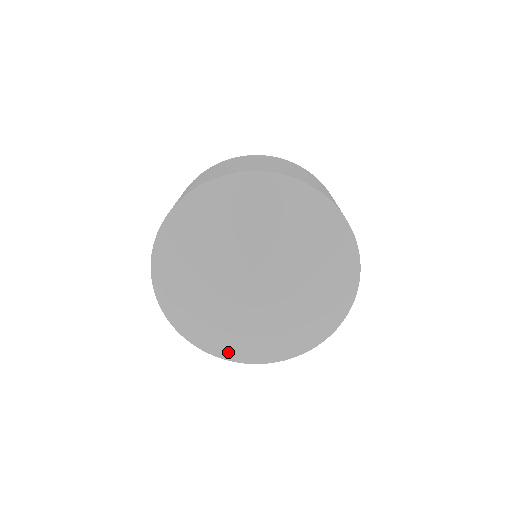
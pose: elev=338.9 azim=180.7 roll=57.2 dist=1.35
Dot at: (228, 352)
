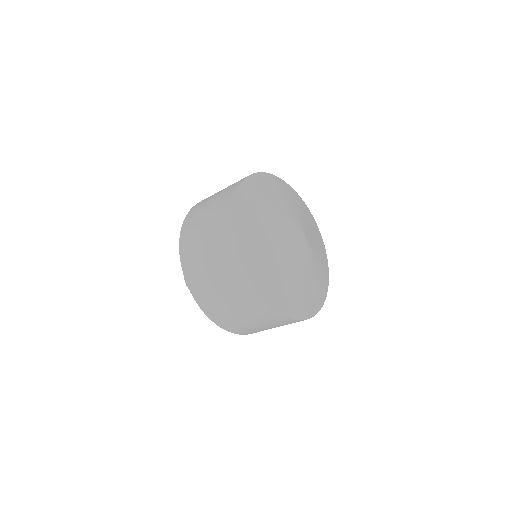
Dot at: (268, 289)
